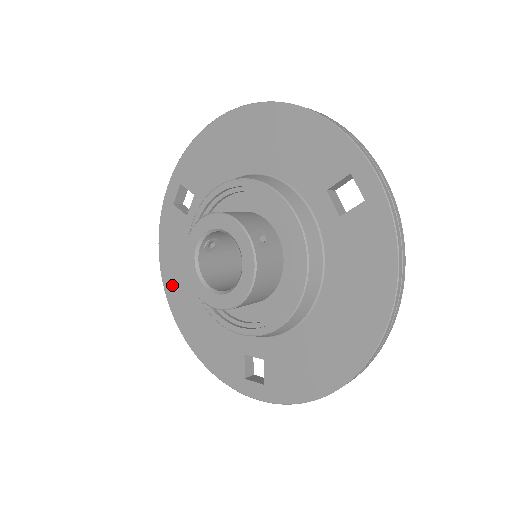
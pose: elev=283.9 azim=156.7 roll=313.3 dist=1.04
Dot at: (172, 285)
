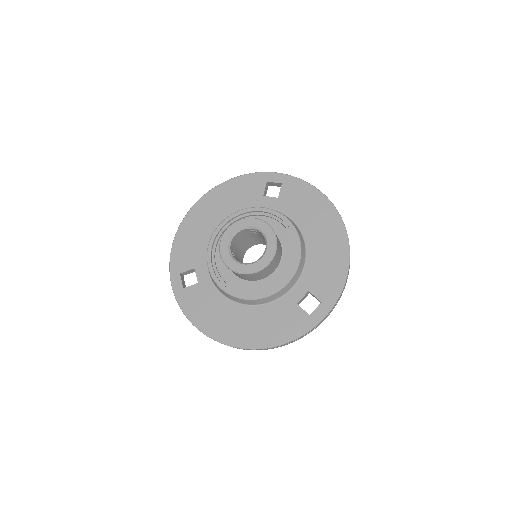
Dot at: (219, 330)
